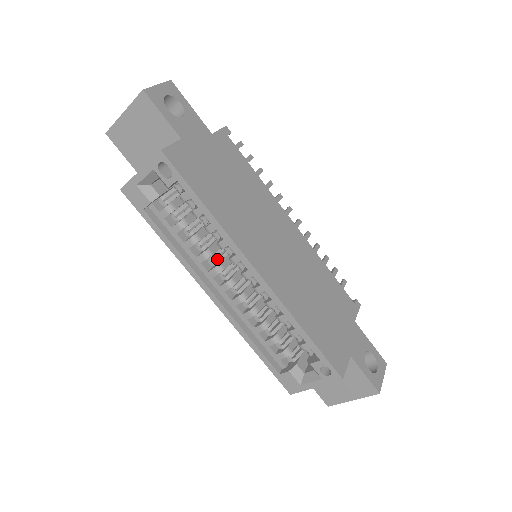
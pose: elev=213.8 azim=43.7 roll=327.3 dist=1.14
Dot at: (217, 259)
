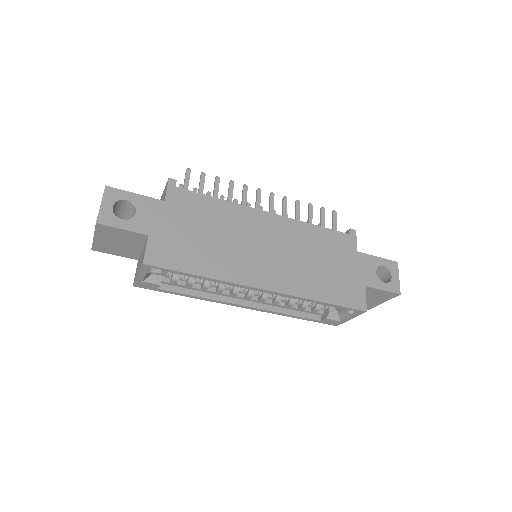
Dot at: (230, 285)
